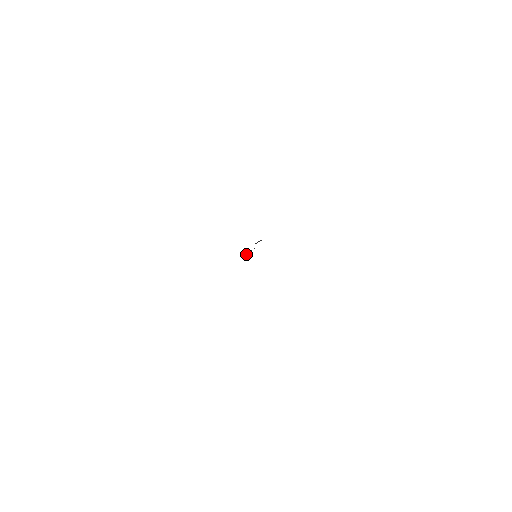
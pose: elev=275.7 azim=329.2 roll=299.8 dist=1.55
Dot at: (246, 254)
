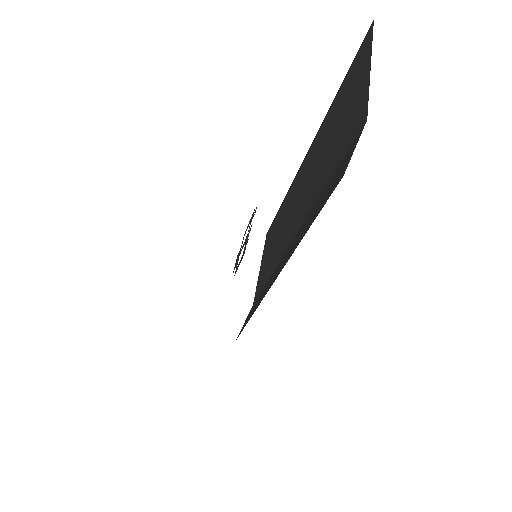
Dot at: (236, 260)
